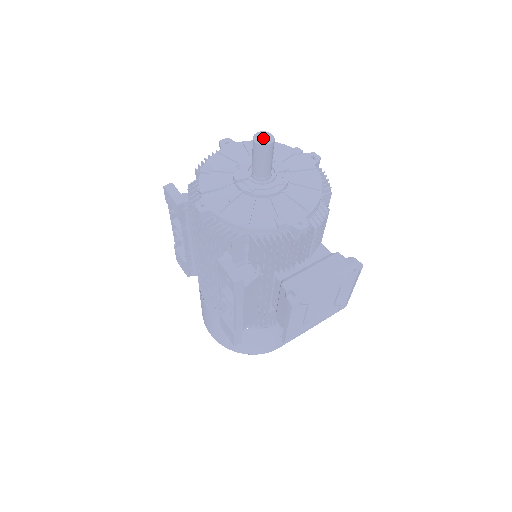
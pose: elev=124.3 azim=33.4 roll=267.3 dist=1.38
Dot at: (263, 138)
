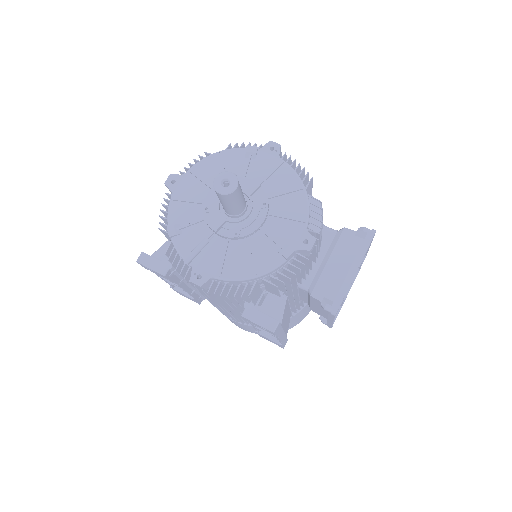
Dot at: (224, 182)
